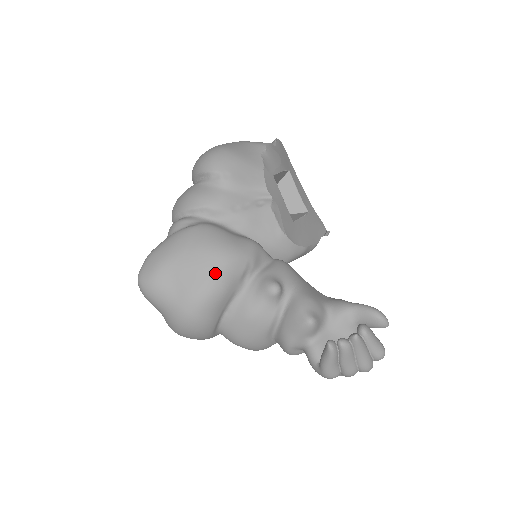
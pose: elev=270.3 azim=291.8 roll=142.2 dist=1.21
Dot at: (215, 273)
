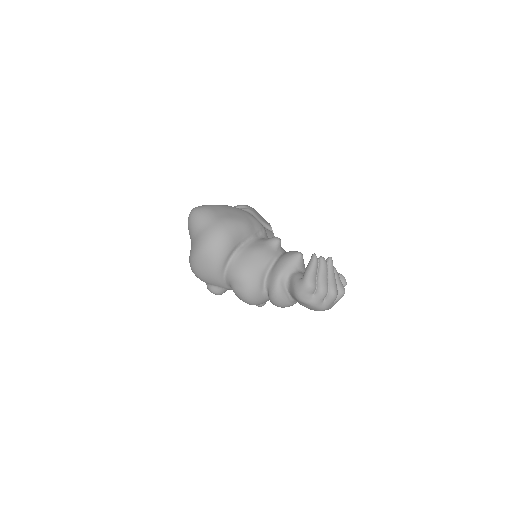
Dot at: (245, 217)
